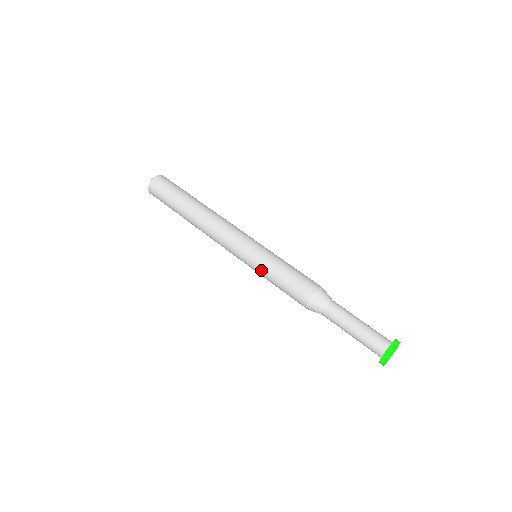
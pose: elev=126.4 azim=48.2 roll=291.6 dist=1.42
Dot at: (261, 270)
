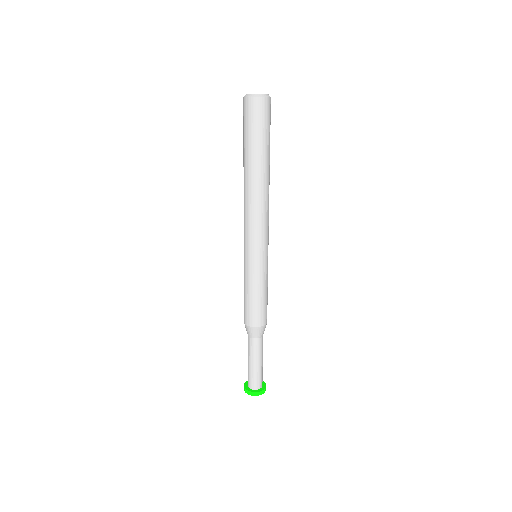
Dot at: occluded
